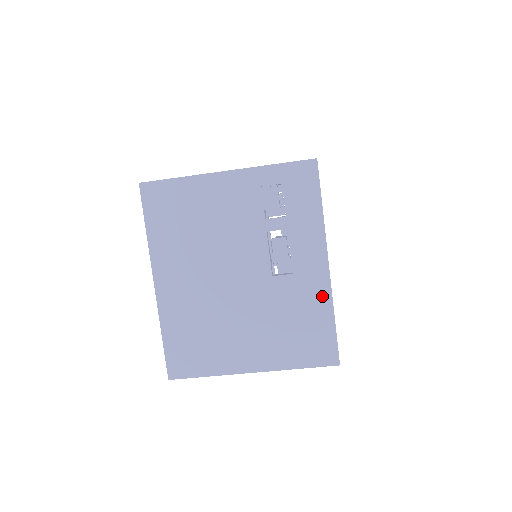
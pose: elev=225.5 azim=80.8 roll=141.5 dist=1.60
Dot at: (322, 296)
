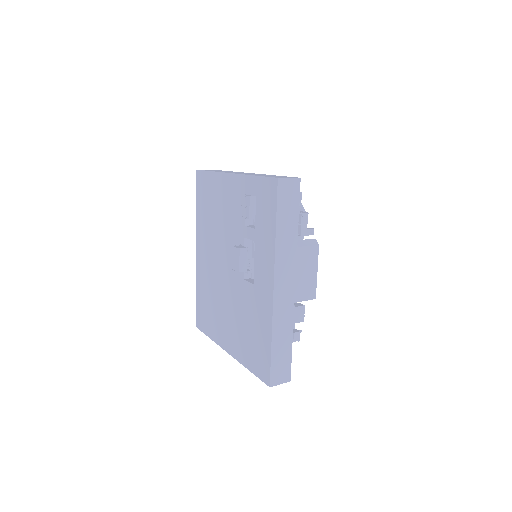
Dot at: (267, 316)
